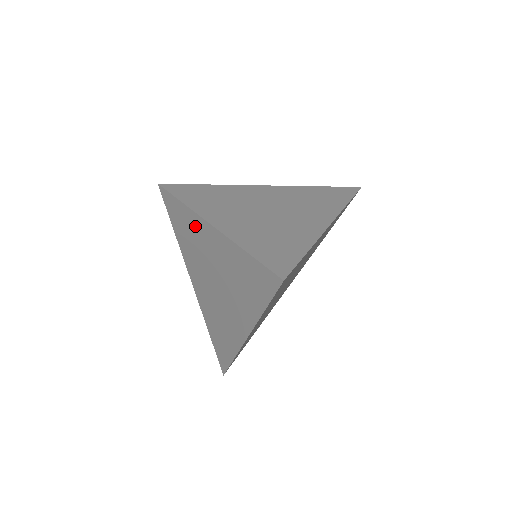
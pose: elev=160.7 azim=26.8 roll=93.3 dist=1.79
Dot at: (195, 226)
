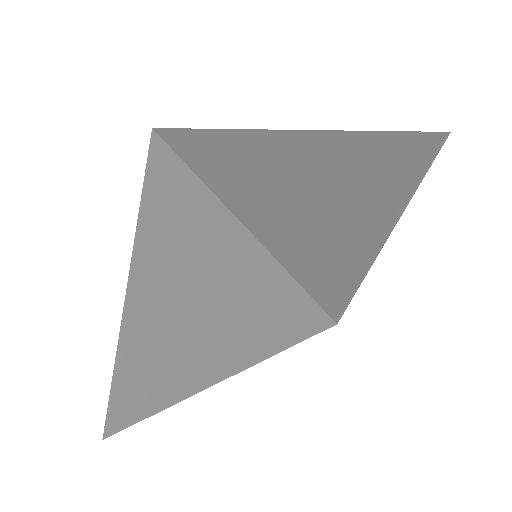
Dot at: (192, 199)
